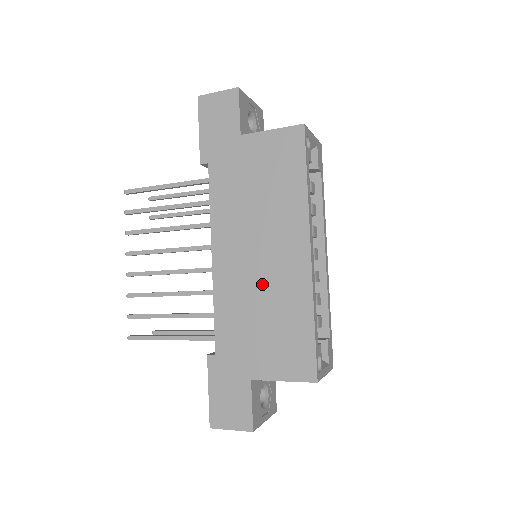
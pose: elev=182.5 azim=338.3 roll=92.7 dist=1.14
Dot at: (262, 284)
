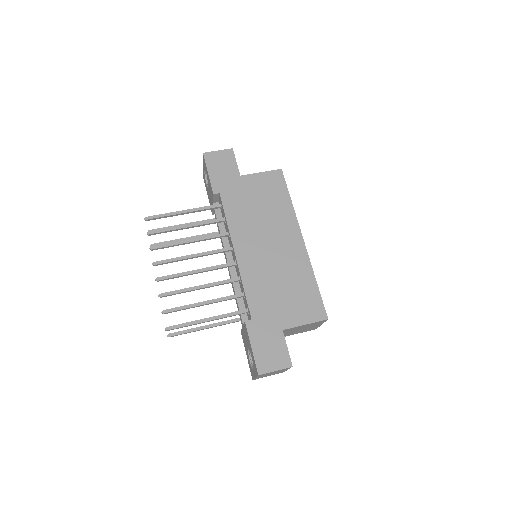
Dot at: (276, 264)
